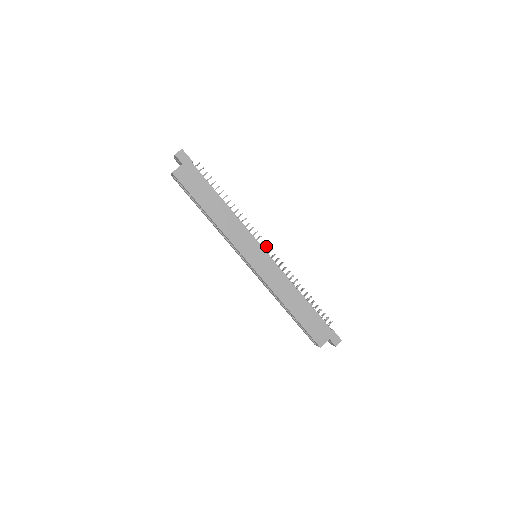
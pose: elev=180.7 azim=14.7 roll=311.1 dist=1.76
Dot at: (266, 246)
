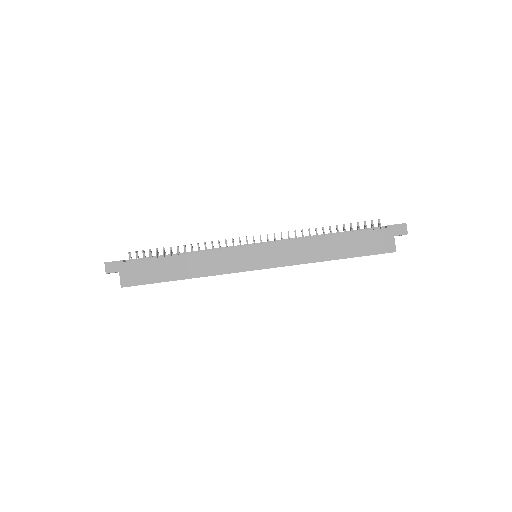
Dot at: (253, 239)
